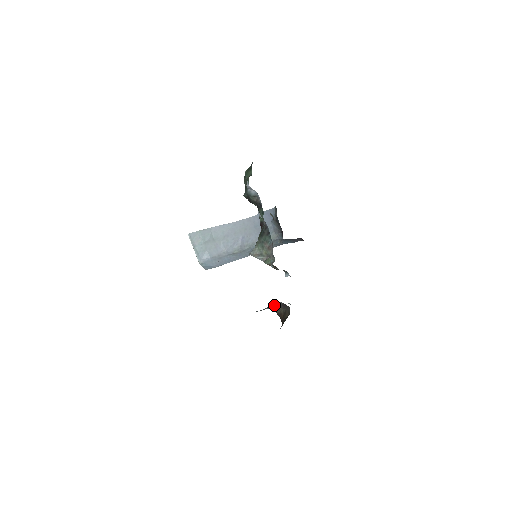
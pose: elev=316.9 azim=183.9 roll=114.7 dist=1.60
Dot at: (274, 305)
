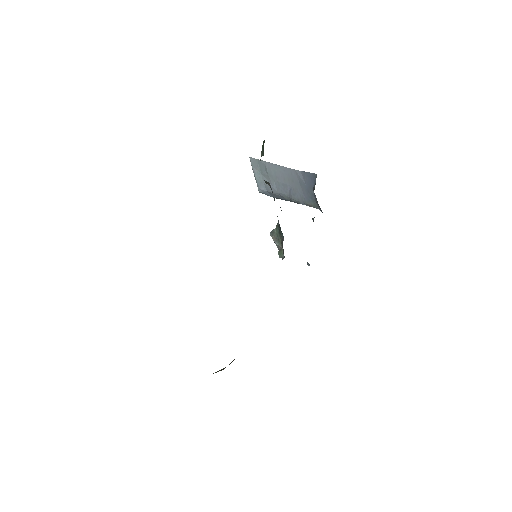
Dot at: occluded
